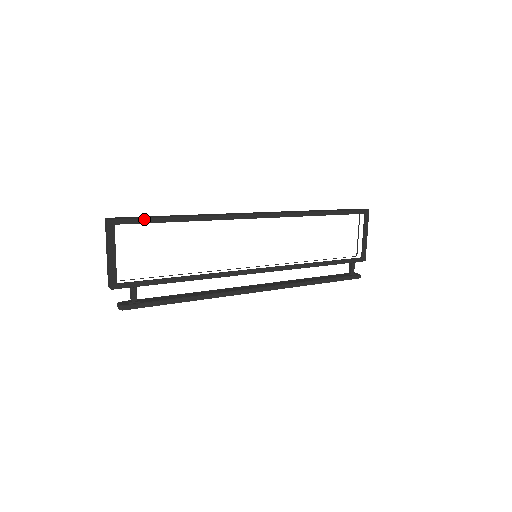
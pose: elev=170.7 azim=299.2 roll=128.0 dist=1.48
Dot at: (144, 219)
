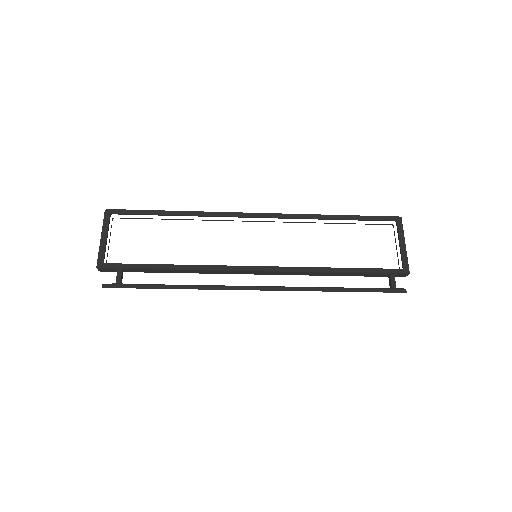
Dot at: (137, 211)
